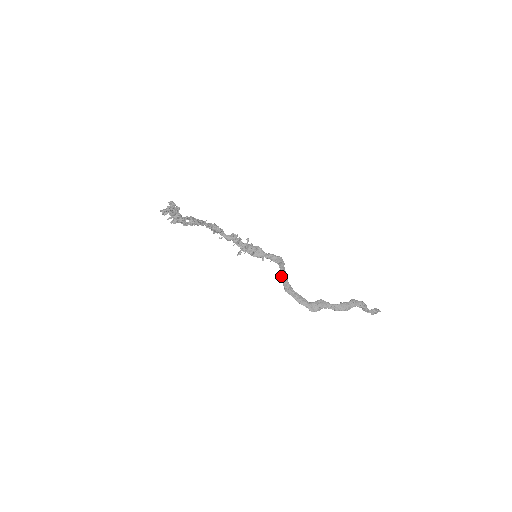
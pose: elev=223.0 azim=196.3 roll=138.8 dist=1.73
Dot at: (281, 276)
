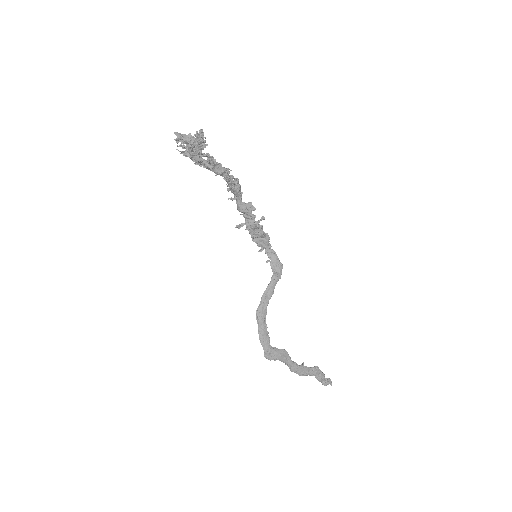
Dot at: (265, 292)
